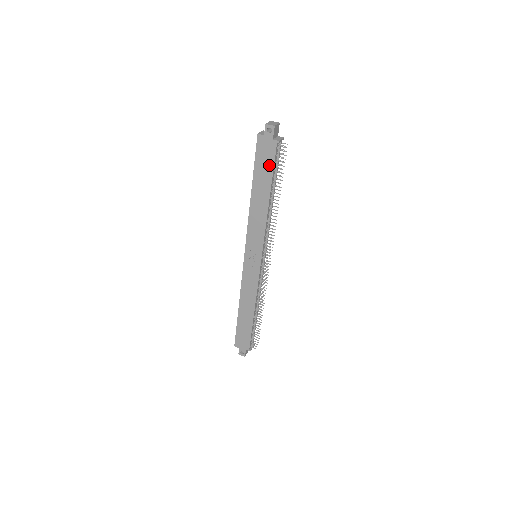
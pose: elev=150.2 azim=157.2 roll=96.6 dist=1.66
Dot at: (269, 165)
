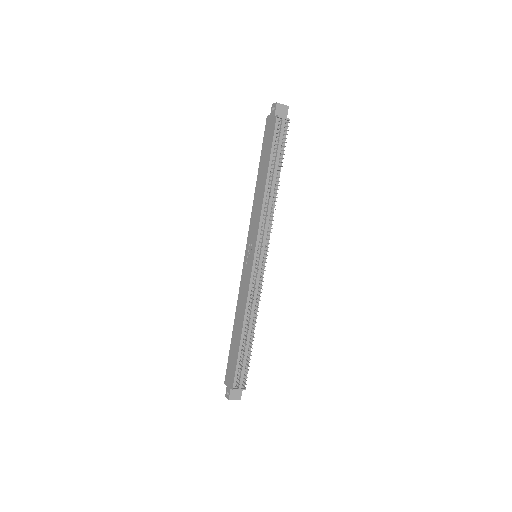
Dot at: (270, 143)
